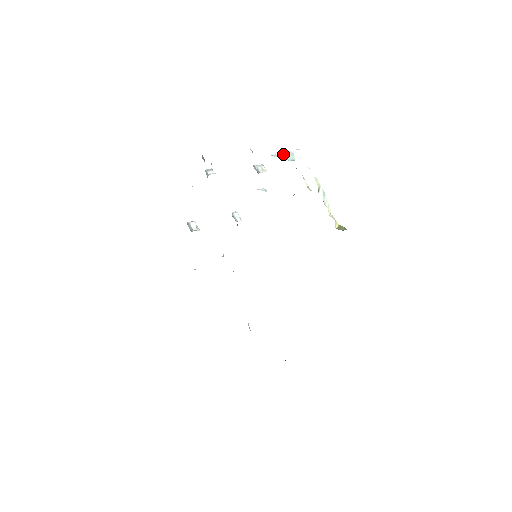
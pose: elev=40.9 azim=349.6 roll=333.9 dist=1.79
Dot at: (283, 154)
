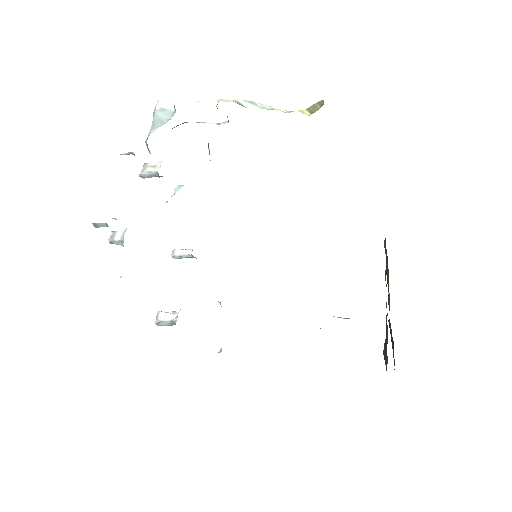
Dot at: (155, 121)
